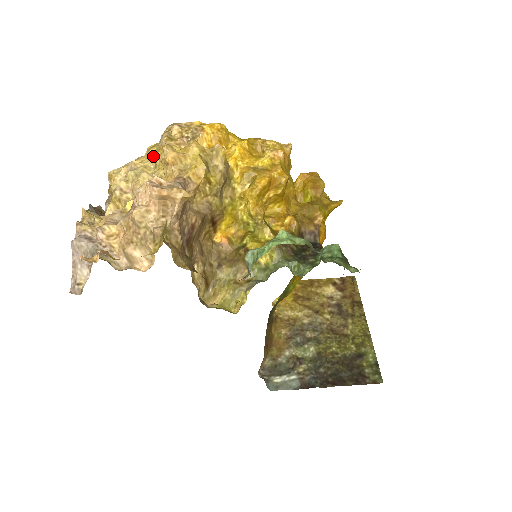
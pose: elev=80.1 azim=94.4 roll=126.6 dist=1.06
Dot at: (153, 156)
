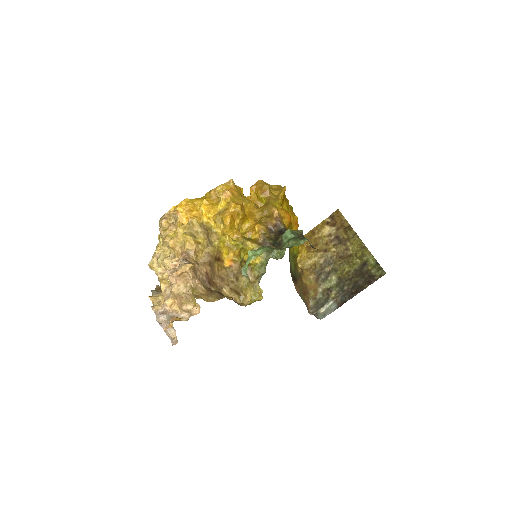
Dot at: (163, 244)
